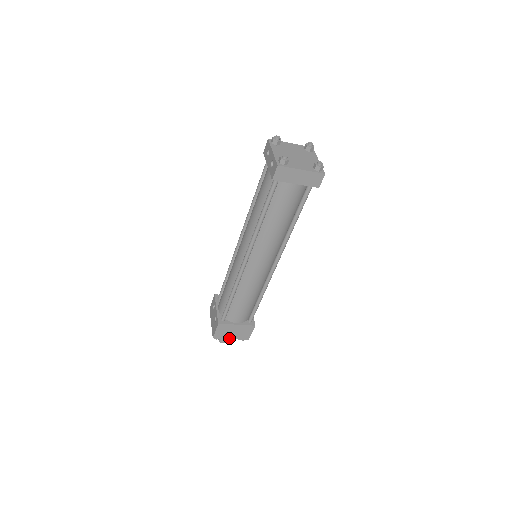
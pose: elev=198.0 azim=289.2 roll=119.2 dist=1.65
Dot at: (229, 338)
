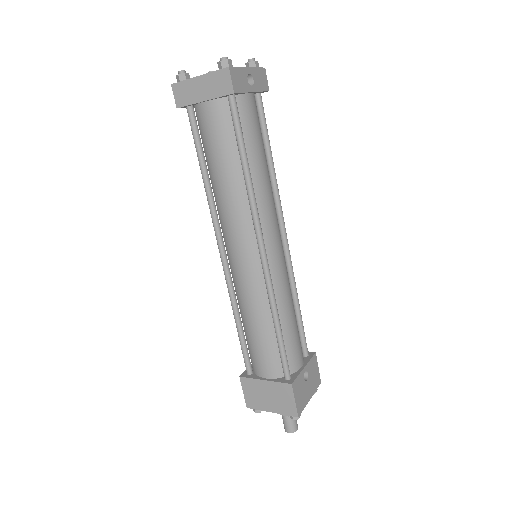
Dot at: (268, 410)
